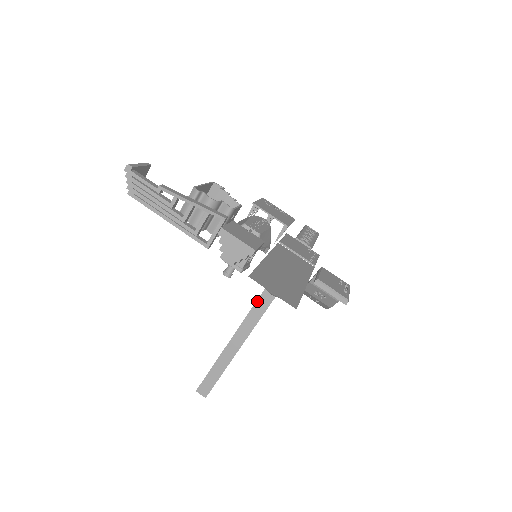
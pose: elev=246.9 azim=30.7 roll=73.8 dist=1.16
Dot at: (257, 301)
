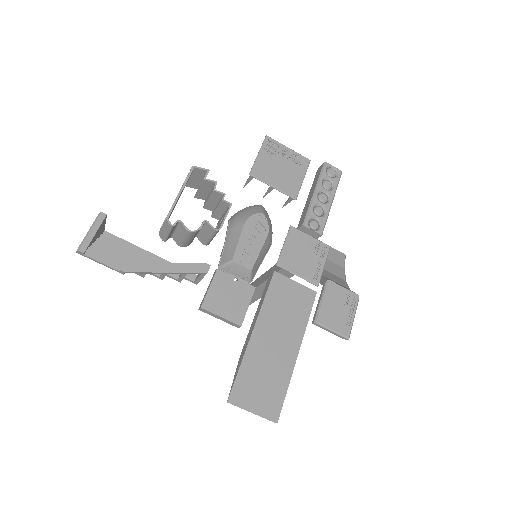
Dot at: (265, 282)
